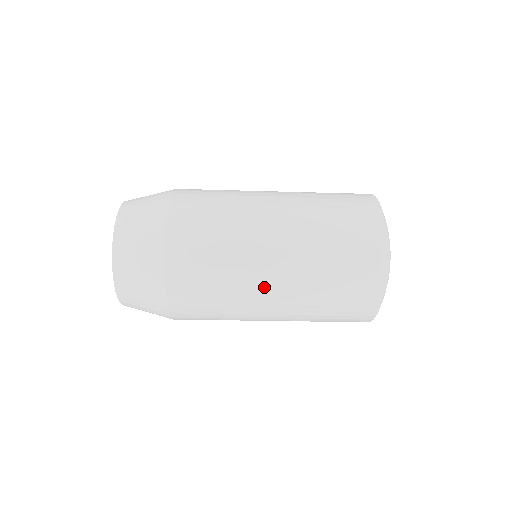
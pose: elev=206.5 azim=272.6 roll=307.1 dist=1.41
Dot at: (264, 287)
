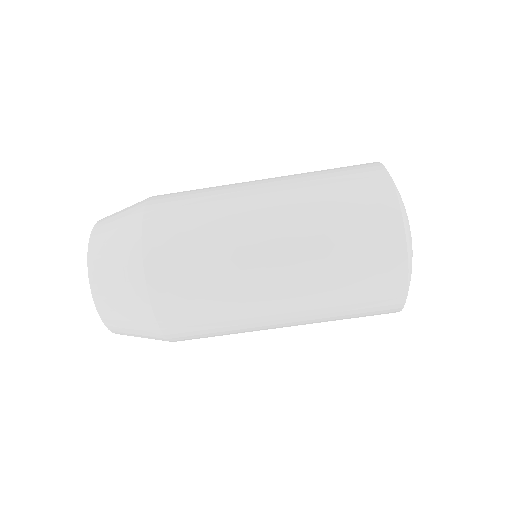
Dot at: (266, 307)
